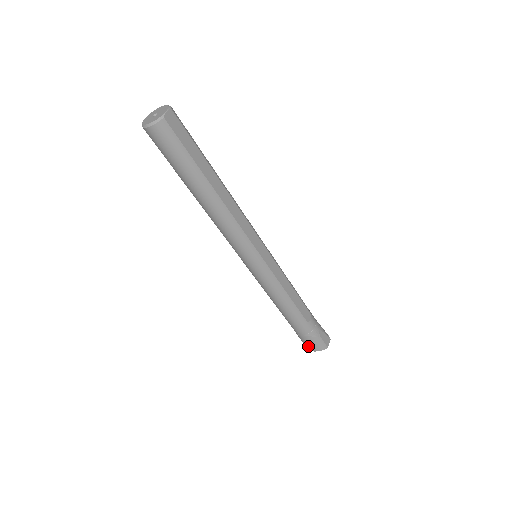
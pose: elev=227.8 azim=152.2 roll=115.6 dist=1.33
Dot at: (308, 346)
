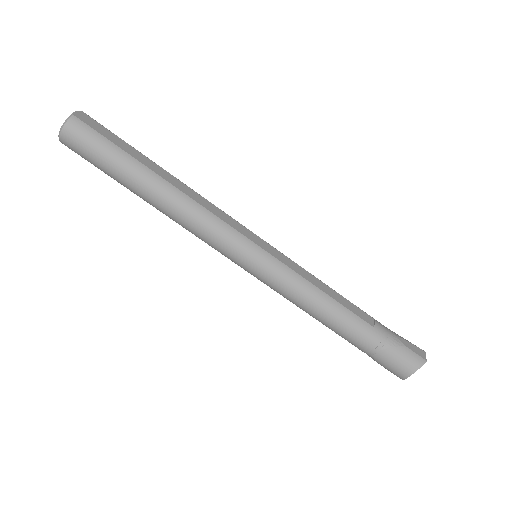
Dot at: (398, 370)
